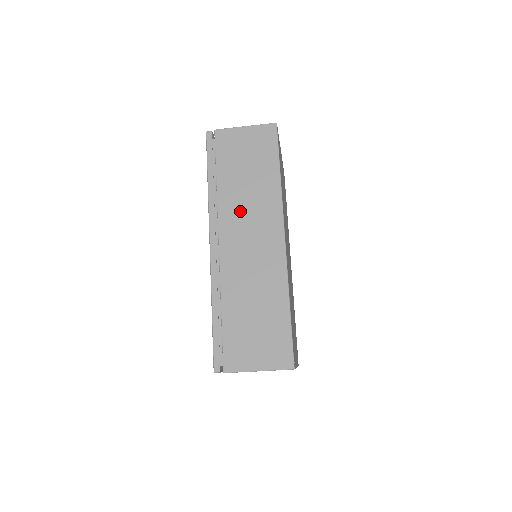
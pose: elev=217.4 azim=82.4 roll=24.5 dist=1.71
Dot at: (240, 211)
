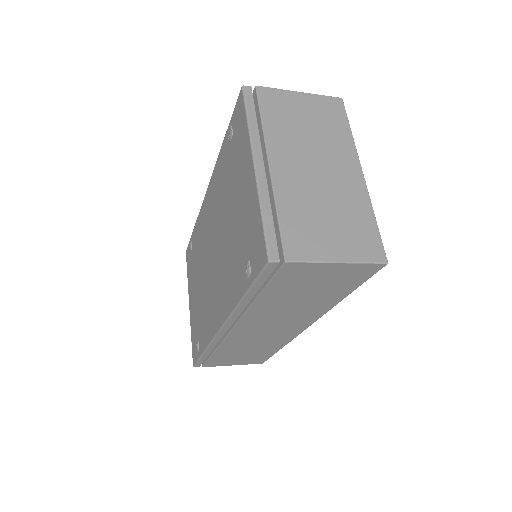
Dot at: (271, 317)
